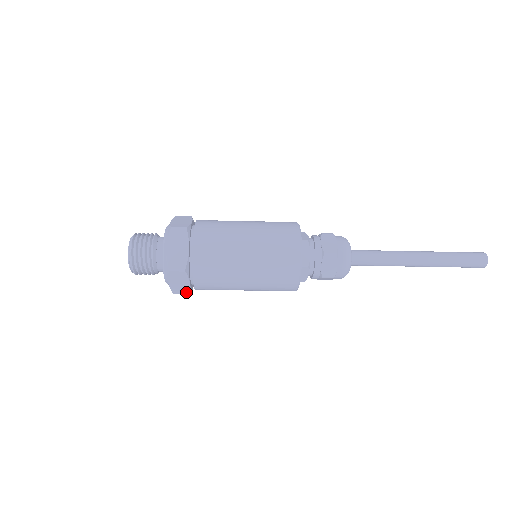
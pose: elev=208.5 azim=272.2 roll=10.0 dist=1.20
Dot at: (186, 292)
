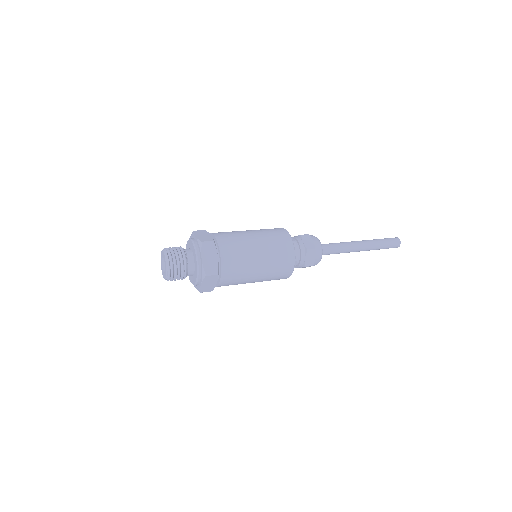
Dot at: occluded
